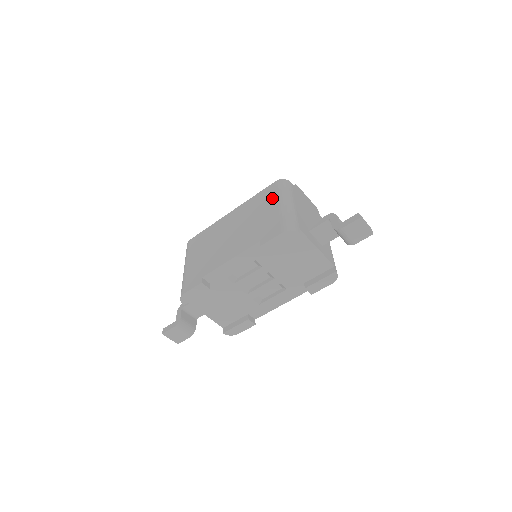
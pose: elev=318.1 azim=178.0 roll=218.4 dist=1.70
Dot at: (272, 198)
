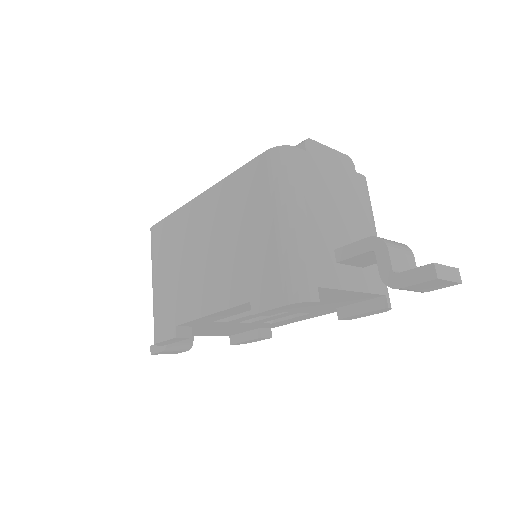
Dot at: (262, 198)
